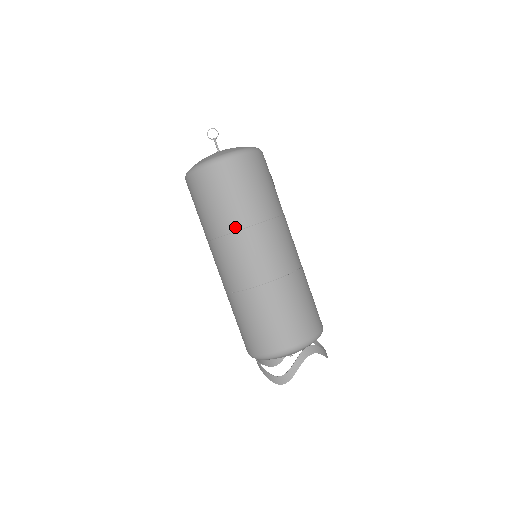
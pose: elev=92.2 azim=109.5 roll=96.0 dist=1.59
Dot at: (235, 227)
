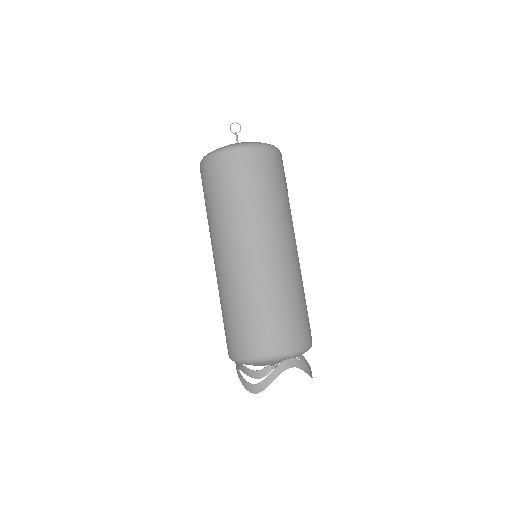
Dot at: (235, 218)
